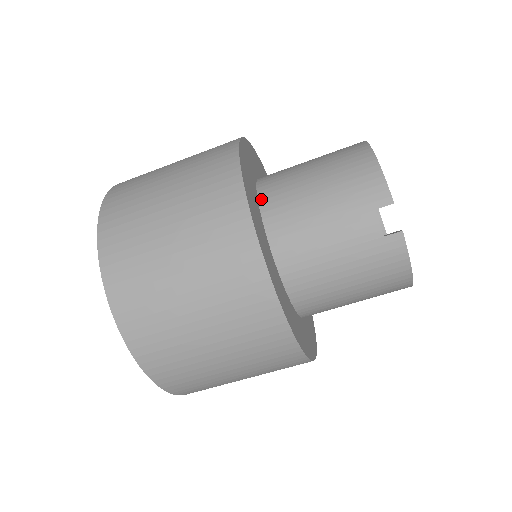
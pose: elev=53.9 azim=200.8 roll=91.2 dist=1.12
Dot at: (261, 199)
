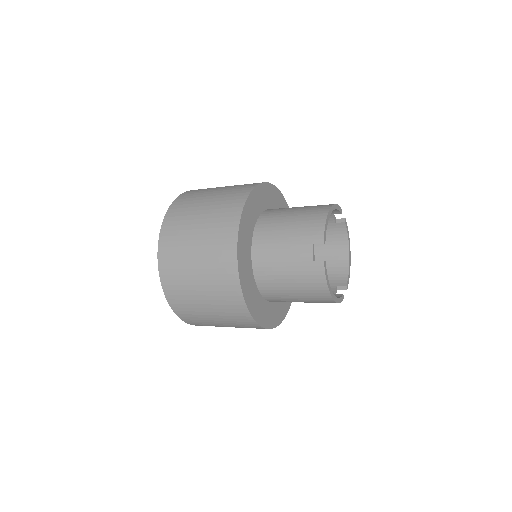
Dot at: (259, 220)
